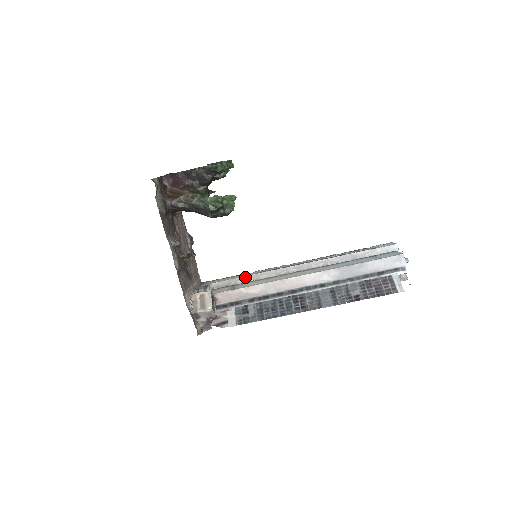
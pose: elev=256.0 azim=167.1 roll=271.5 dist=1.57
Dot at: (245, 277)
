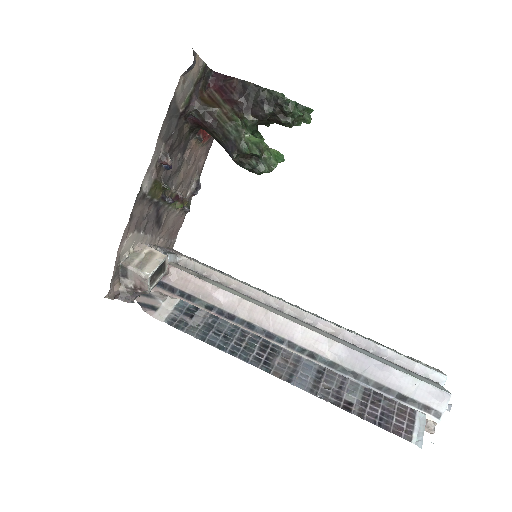
Dot at: (226, 277)
